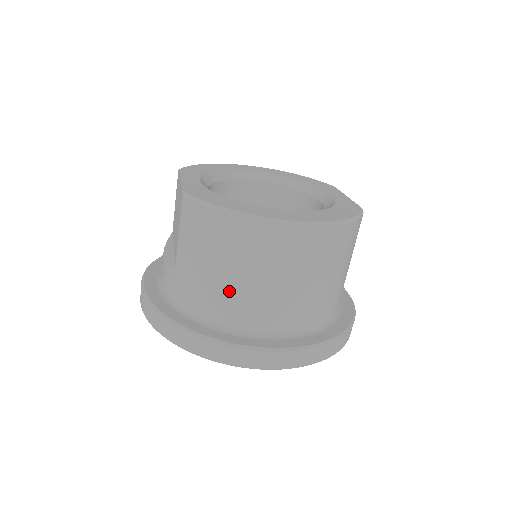
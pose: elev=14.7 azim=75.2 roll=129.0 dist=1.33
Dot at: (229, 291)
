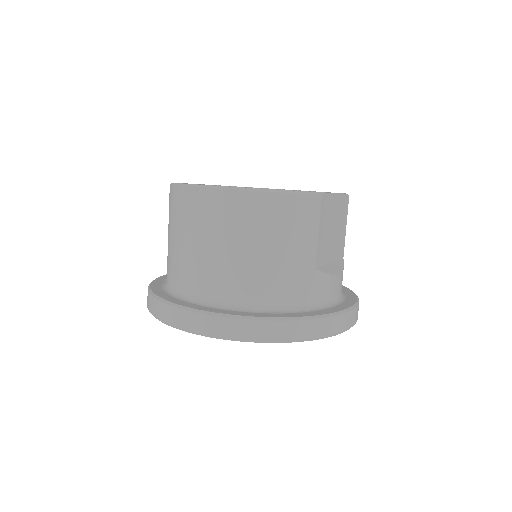
Dot at: (176, 256)
